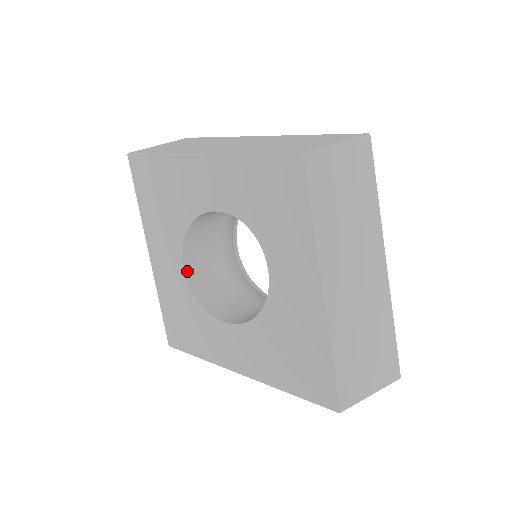
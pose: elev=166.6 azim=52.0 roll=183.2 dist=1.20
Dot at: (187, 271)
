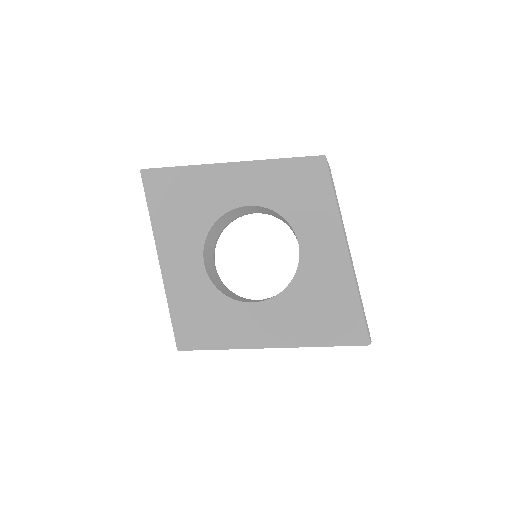
Dot at: (206, 267)
